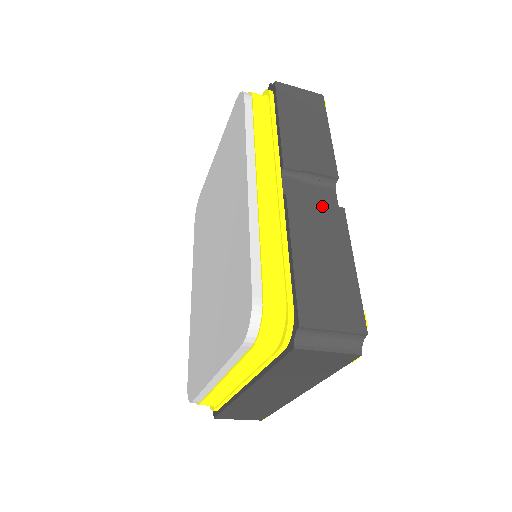
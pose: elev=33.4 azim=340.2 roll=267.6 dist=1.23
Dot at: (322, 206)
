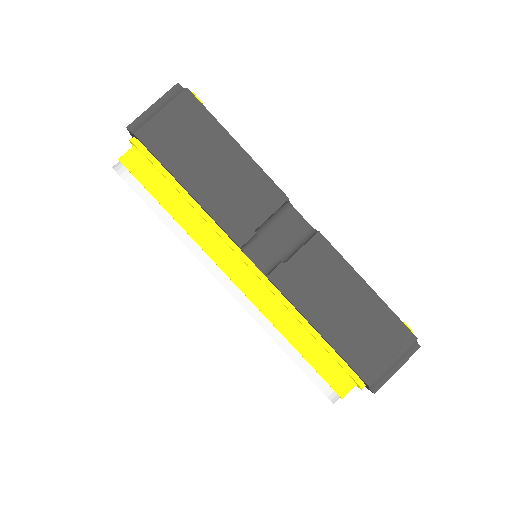
Dot at: (301, 253)
